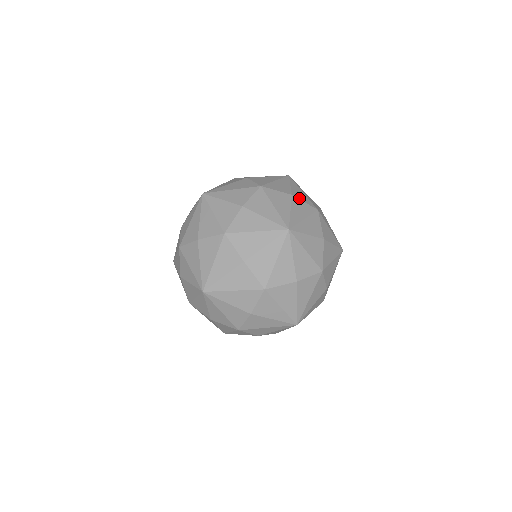
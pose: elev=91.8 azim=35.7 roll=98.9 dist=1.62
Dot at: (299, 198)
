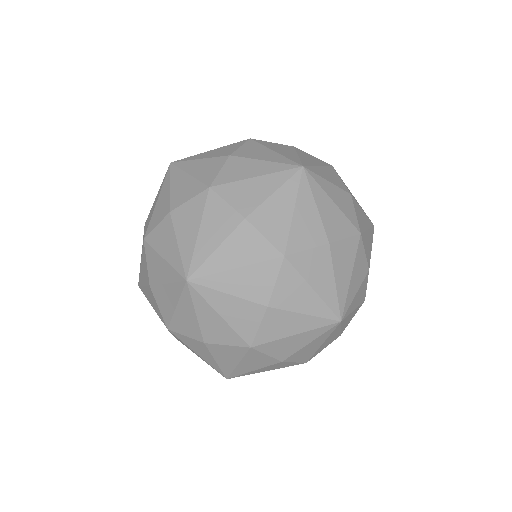
Dot at: (258, 226)
